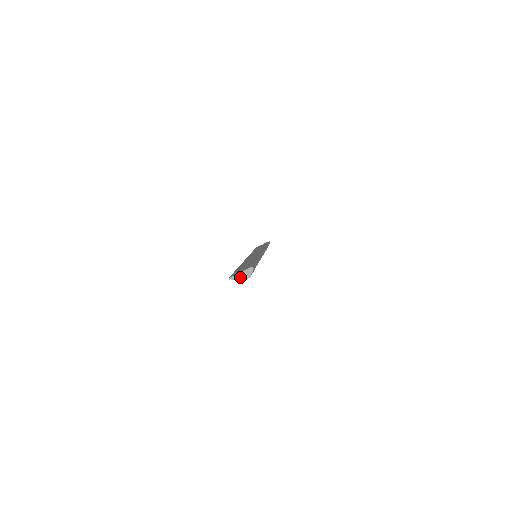
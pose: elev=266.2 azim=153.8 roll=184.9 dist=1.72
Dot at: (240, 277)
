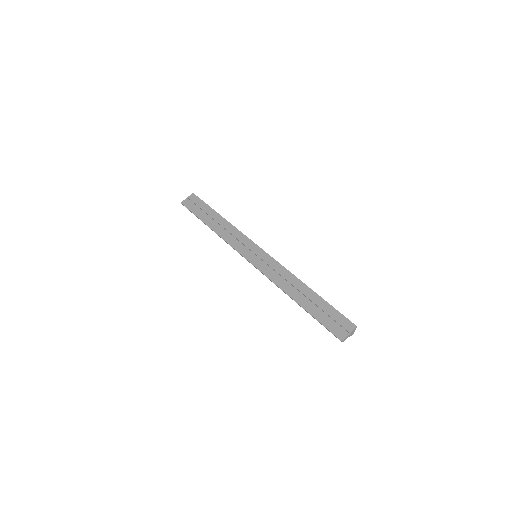
Dot at: occluded
